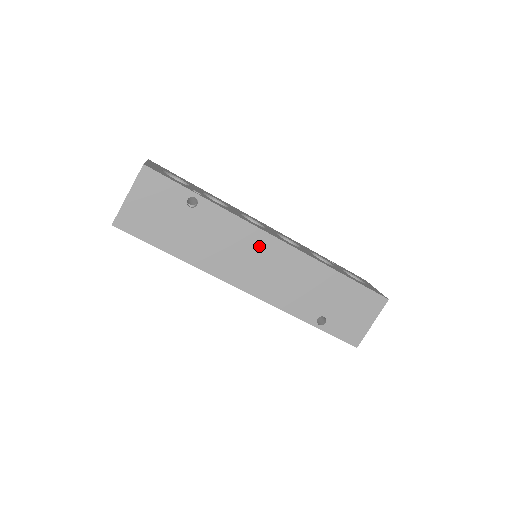
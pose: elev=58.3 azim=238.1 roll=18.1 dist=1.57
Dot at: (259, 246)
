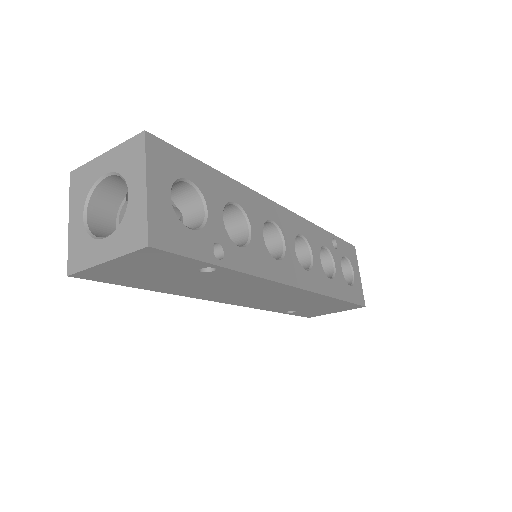
Dot at: (269, 289)
